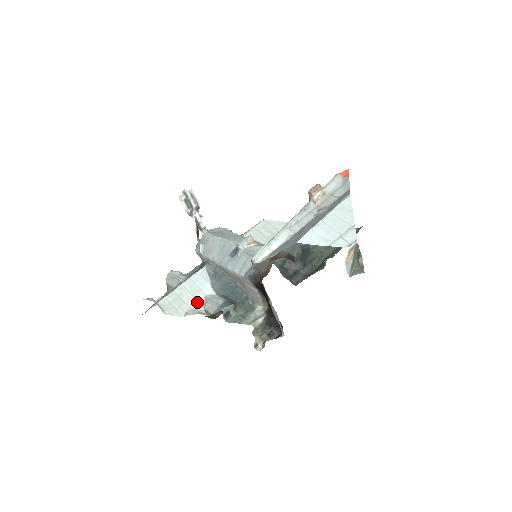
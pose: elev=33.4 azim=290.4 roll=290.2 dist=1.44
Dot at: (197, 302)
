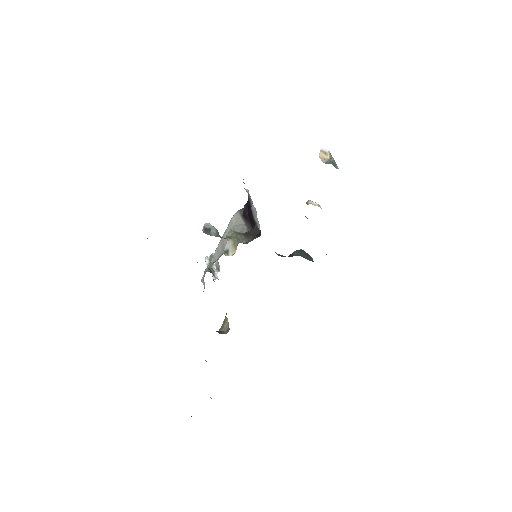
Dot at: occluded
